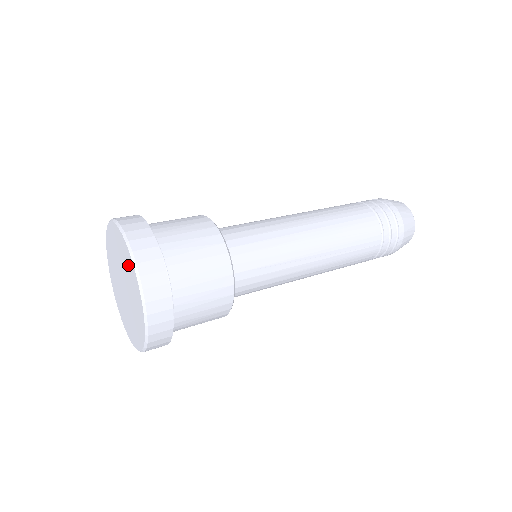
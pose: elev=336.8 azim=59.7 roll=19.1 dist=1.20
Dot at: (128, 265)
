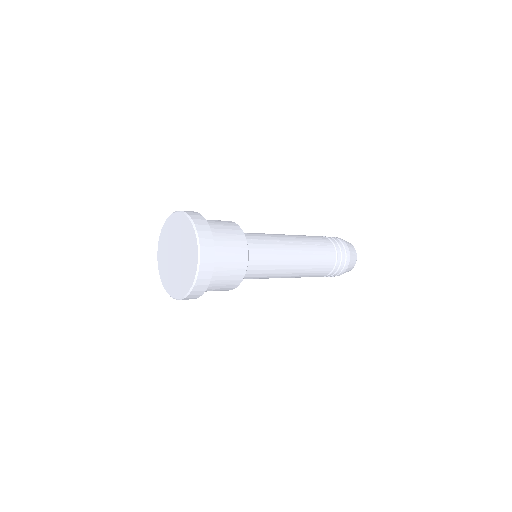
Dot at: (184, 228)
